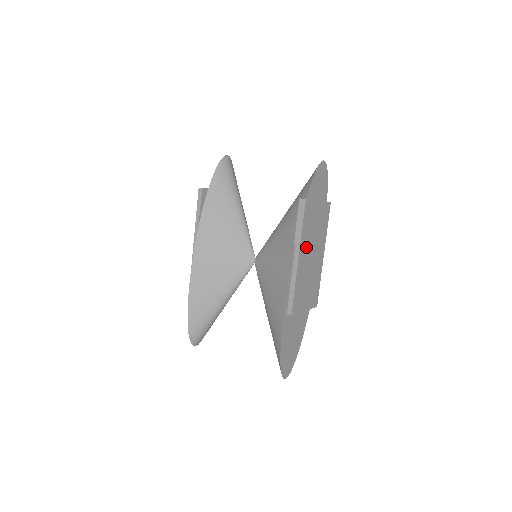
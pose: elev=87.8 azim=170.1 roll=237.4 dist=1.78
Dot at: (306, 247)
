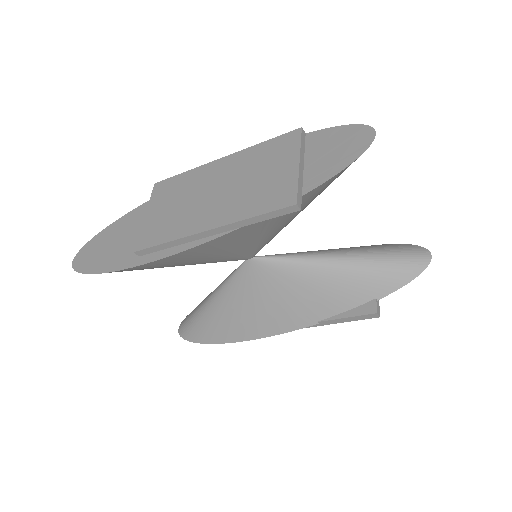
Dot at: occluded
